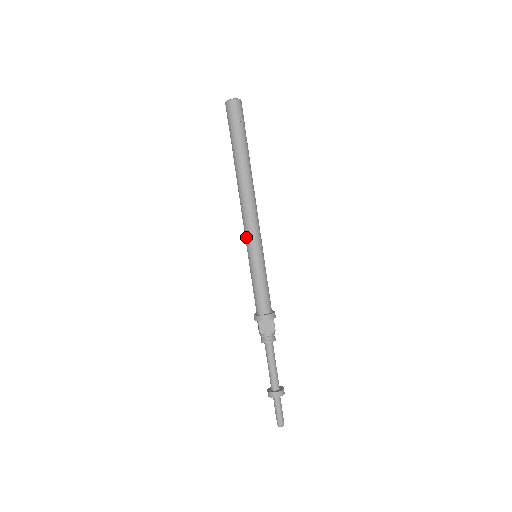
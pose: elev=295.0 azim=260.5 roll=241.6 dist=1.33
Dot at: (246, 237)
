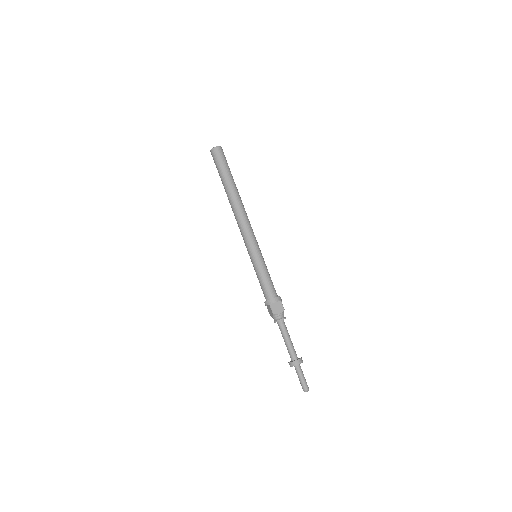
Dot at: (246, 242)
